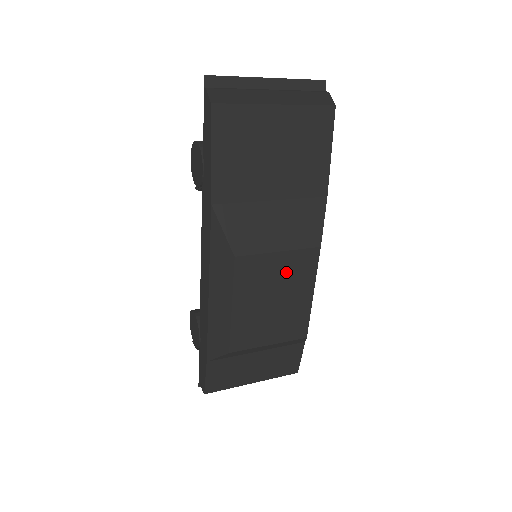
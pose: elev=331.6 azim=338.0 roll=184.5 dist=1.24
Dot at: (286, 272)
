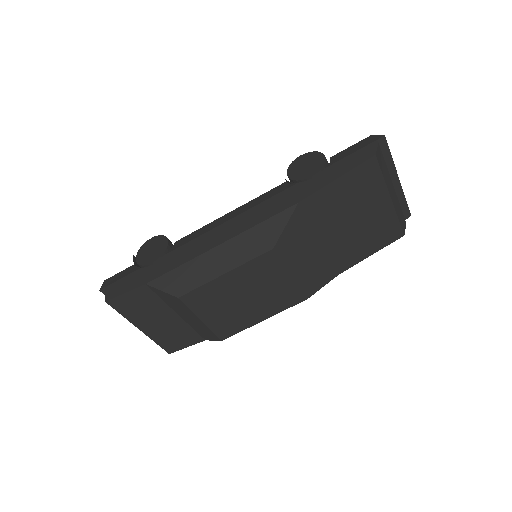
Dot at: (275, 290)
